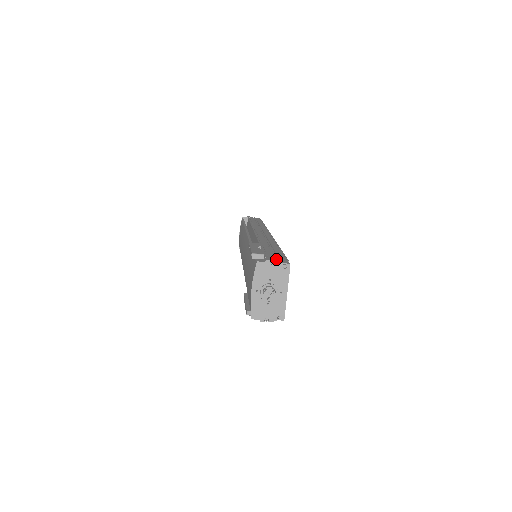
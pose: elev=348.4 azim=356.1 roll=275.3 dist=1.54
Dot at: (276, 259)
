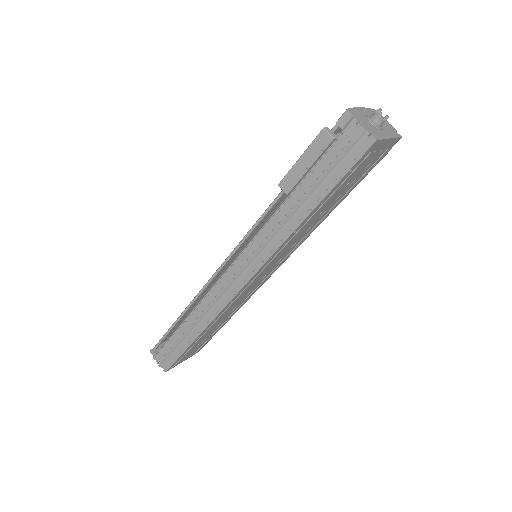
Dot at: occluded
